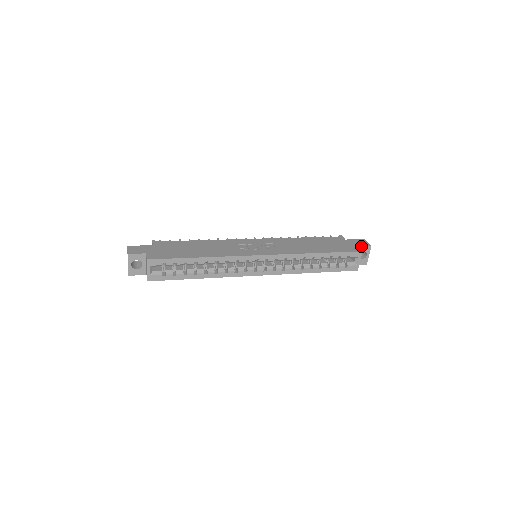
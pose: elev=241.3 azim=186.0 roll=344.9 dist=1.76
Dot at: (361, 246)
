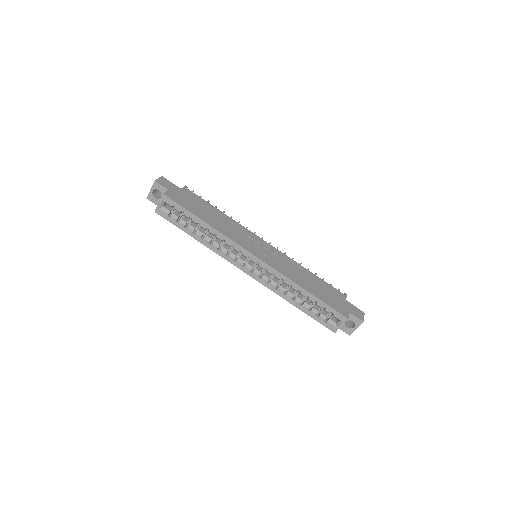
Dot at: (353, 314)
